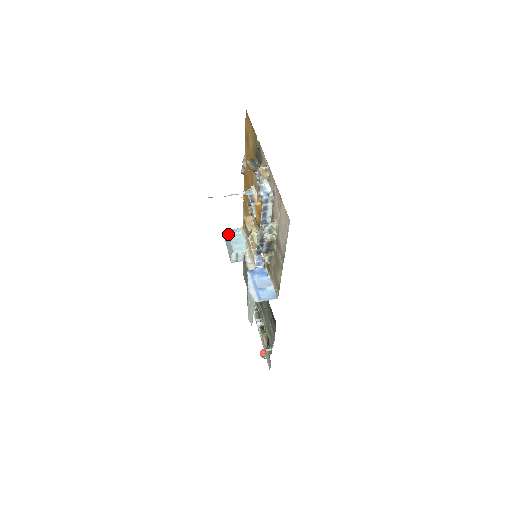
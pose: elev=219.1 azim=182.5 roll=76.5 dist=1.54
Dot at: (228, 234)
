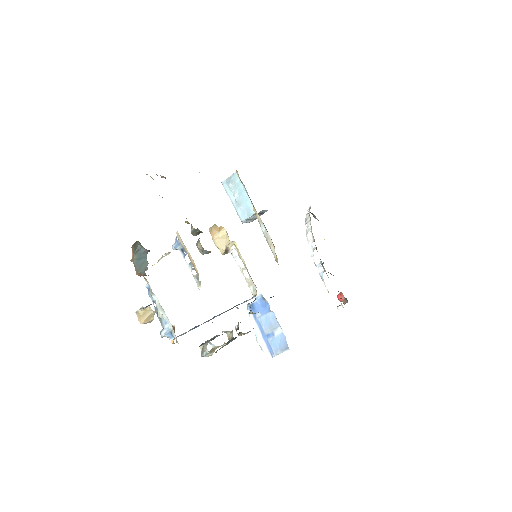
Dot at: occluded
